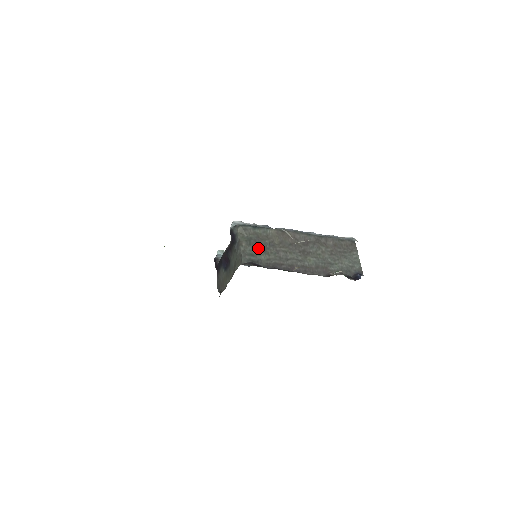
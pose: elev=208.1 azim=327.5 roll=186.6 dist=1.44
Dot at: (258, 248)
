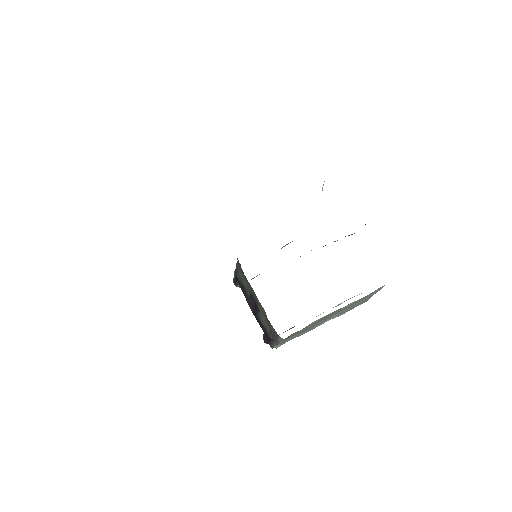
Dot at: occluded
